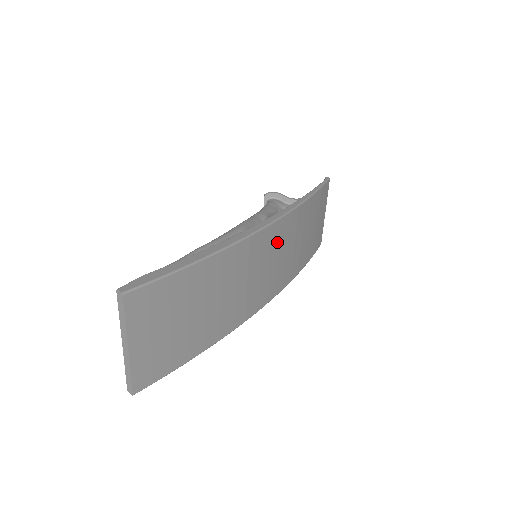
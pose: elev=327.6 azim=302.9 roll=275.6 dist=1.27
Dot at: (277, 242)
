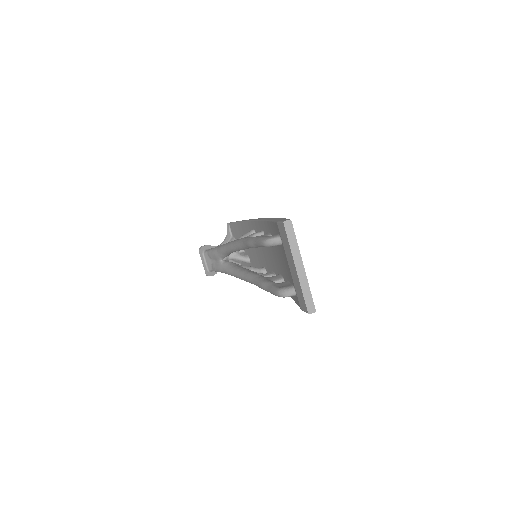
Dot at: occluded
